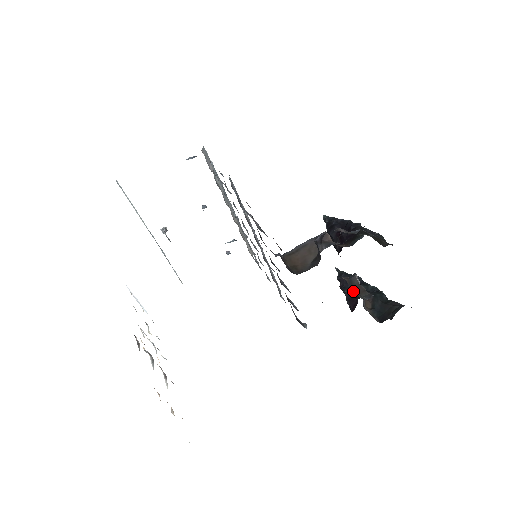
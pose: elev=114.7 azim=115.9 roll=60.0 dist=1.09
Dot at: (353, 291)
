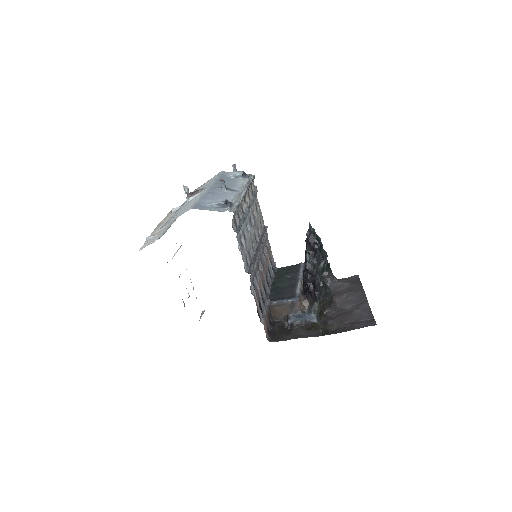
Dot at: occluded
